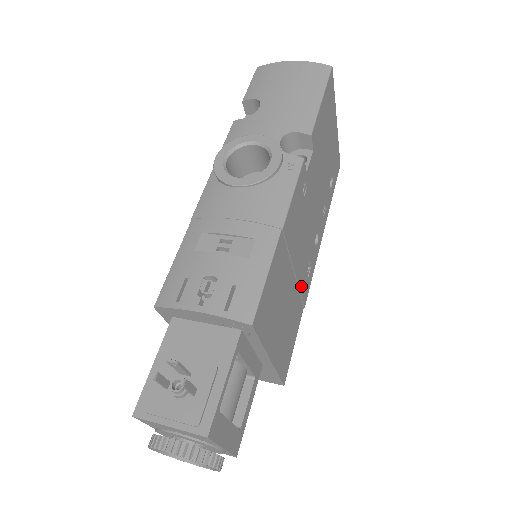
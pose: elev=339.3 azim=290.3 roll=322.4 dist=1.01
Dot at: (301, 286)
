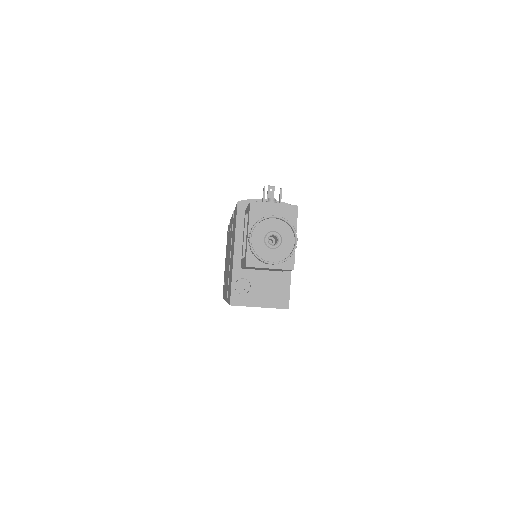
Dot at: occluded
